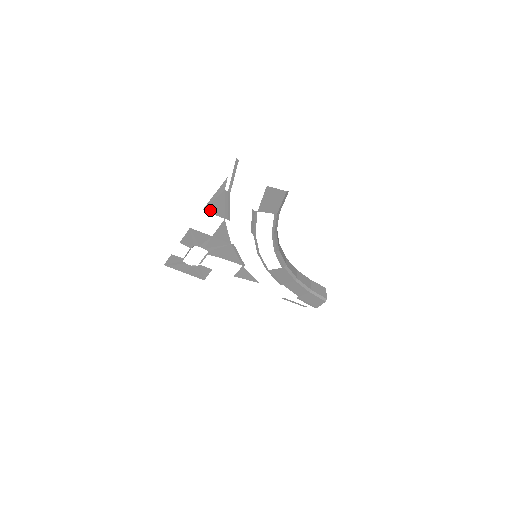
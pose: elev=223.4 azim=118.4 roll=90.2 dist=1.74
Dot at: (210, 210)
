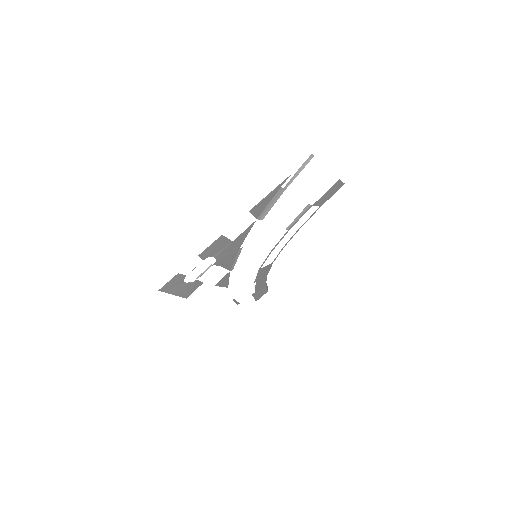
Dot at: (254, 211)
